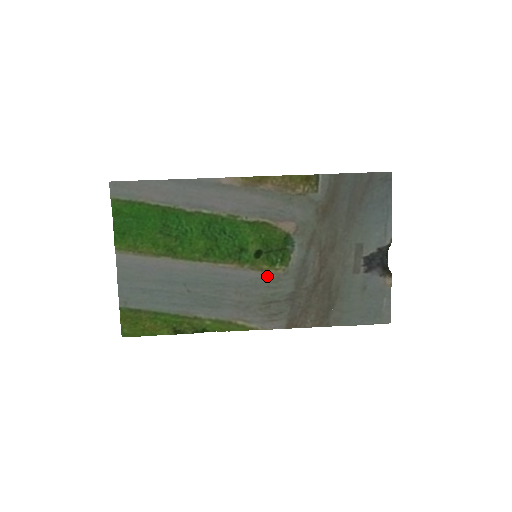
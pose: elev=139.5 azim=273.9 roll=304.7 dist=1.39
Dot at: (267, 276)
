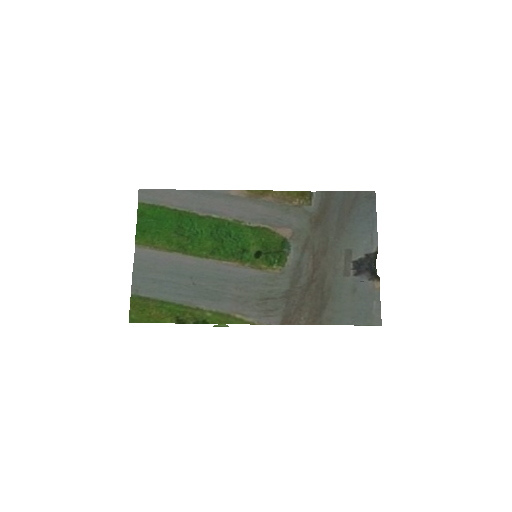
Dot at: (265, 274)
